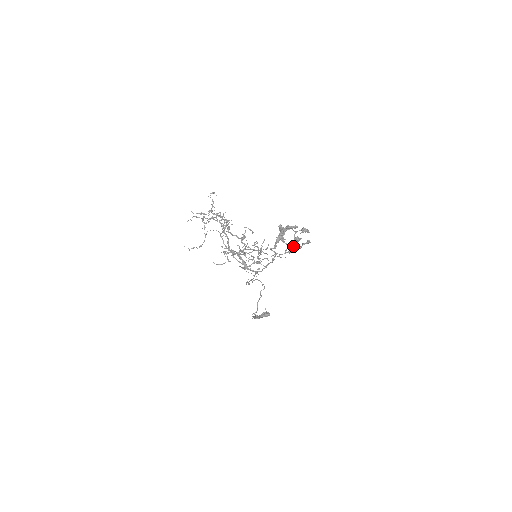
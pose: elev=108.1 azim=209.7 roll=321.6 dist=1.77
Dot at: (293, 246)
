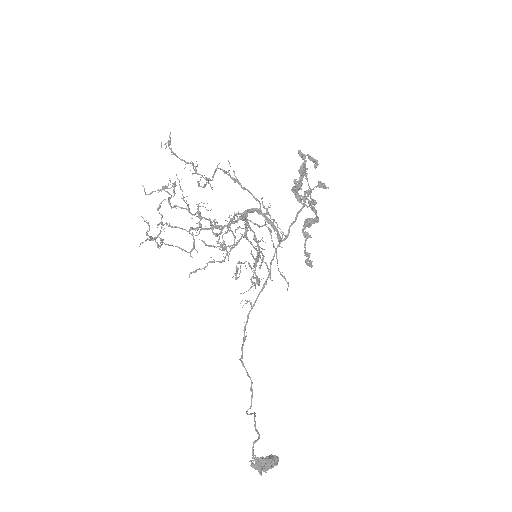
Dot at: (311, 218)
